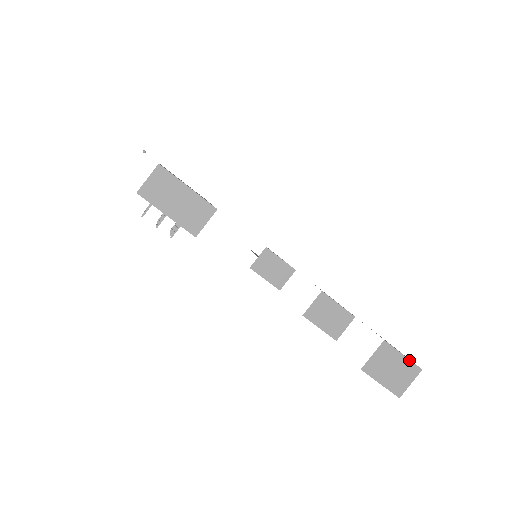
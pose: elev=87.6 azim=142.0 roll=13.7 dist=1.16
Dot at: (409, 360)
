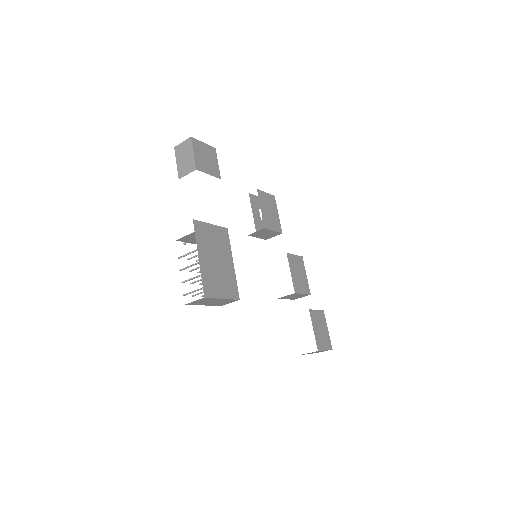
Dot at: occluded
